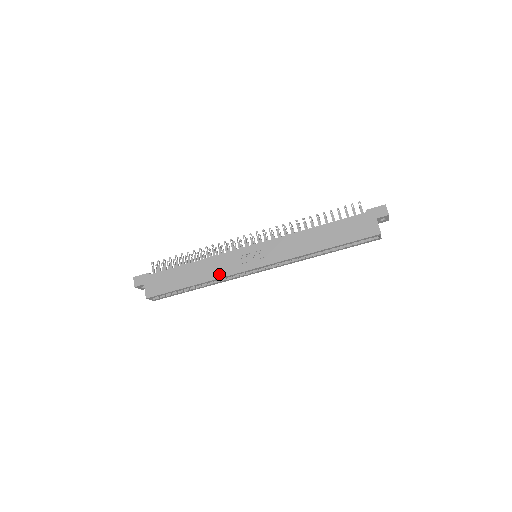
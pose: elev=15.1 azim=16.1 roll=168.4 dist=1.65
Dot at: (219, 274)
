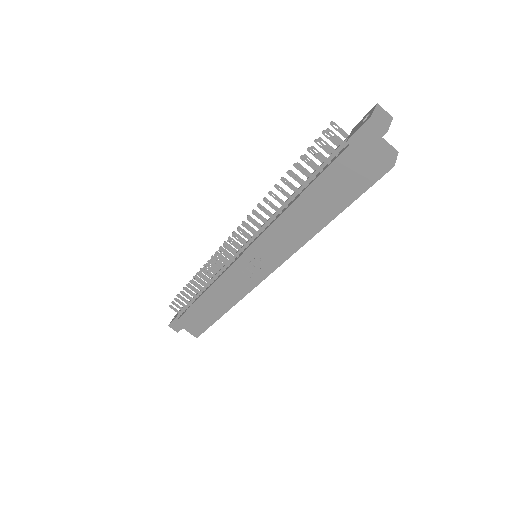
Dot at: (237, 296)
